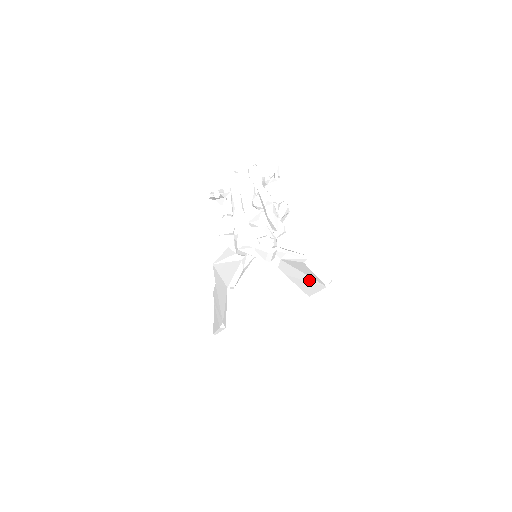
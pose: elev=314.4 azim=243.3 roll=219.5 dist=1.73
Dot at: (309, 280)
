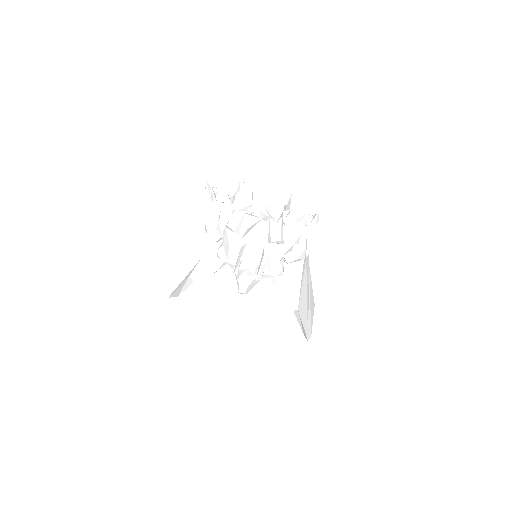
Dot at: occluded
